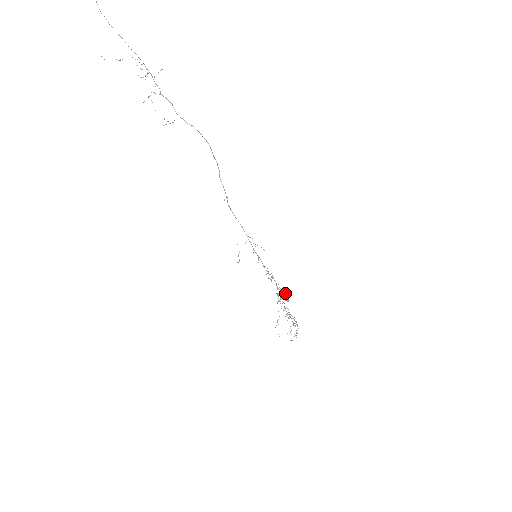
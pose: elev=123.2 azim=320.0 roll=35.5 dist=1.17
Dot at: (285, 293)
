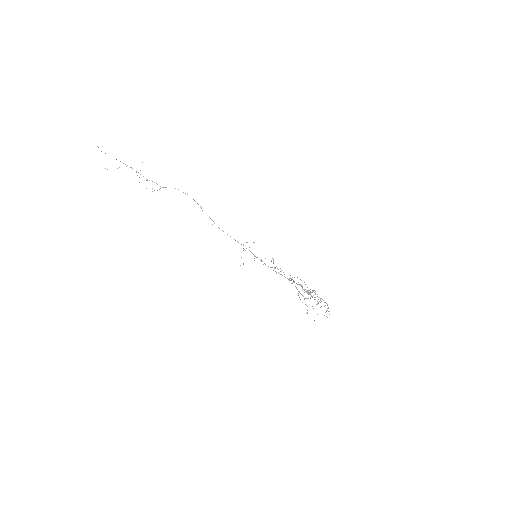
Dot at: occluded
